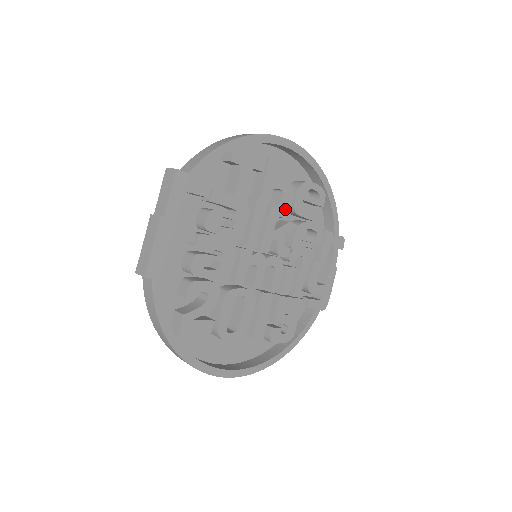
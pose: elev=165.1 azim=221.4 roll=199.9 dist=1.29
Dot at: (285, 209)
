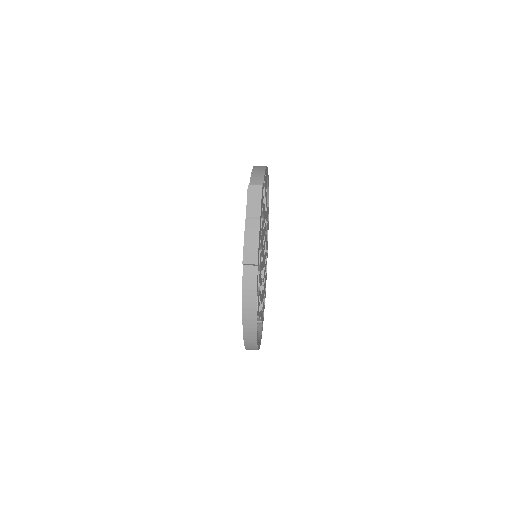
Dot at: occluded
